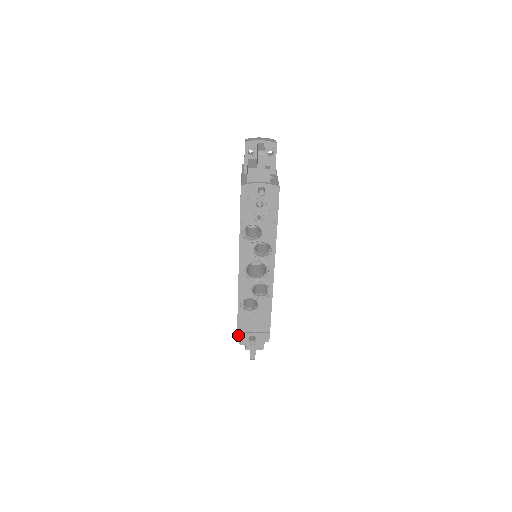
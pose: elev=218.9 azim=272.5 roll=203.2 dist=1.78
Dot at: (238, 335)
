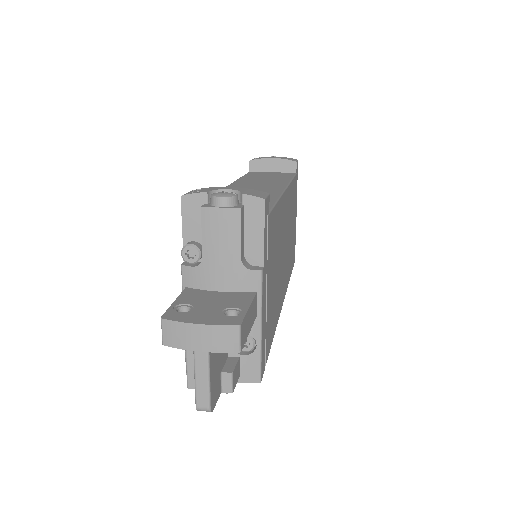
Dot at: occluded
